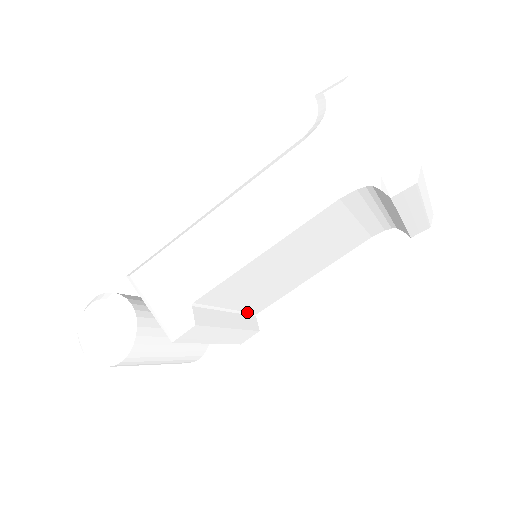
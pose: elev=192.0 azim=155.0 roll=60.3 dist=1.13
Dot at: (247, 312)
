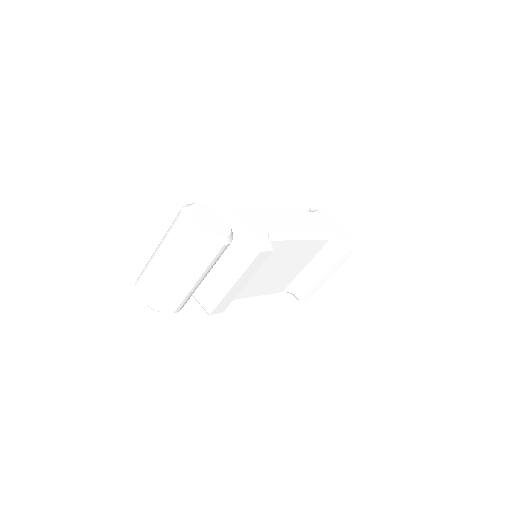
Dot at: occluded
